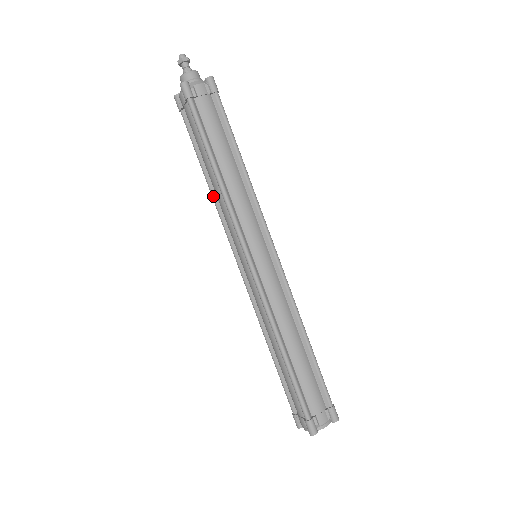
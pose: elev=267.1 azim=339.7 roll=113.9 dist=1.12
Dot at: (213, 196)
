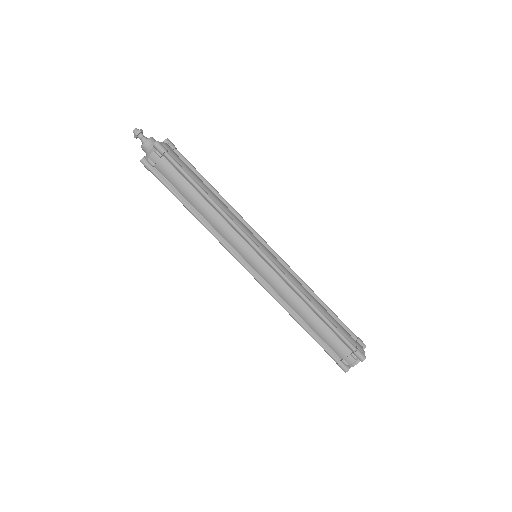
Dot at: (205, 224)
